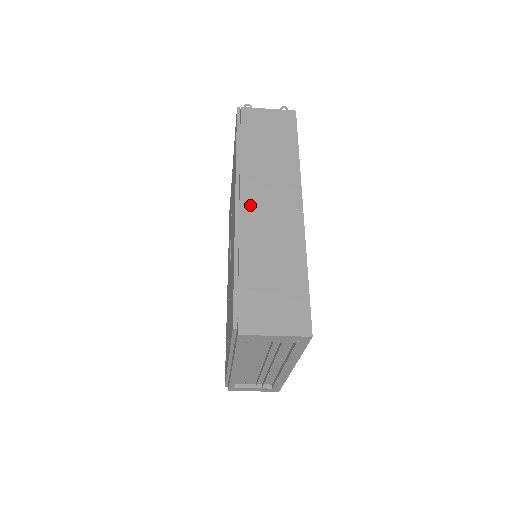
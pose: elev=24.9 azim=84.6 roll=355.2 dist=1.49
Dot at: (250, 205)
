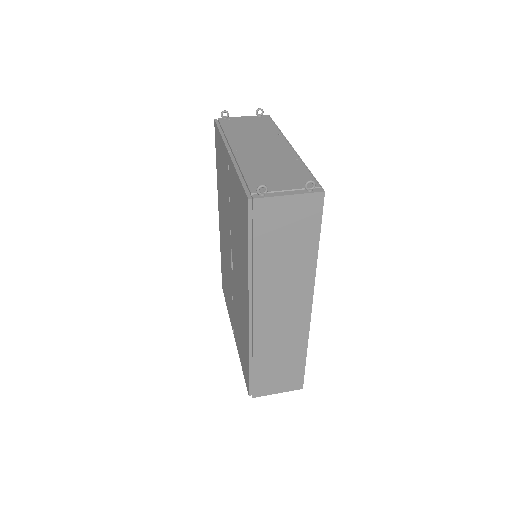
Dot at: (263, 316)
